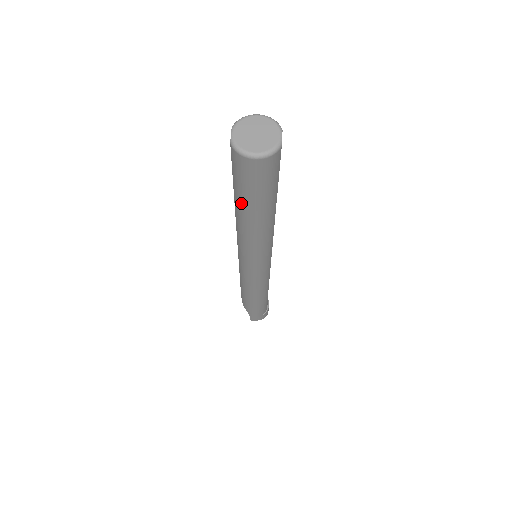
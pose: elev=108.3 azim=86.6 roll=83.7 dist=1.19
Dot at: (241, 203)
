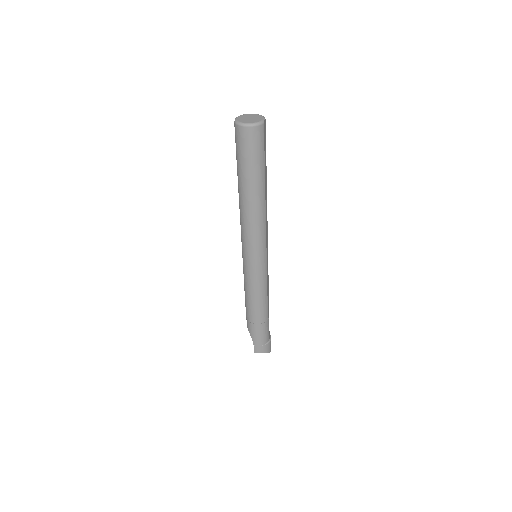
Dot at: (241, 175)
